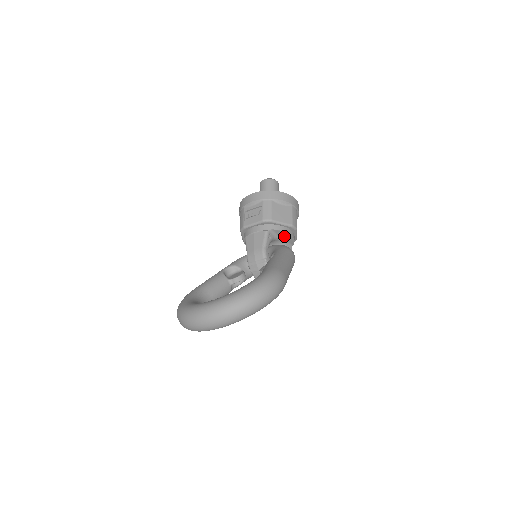
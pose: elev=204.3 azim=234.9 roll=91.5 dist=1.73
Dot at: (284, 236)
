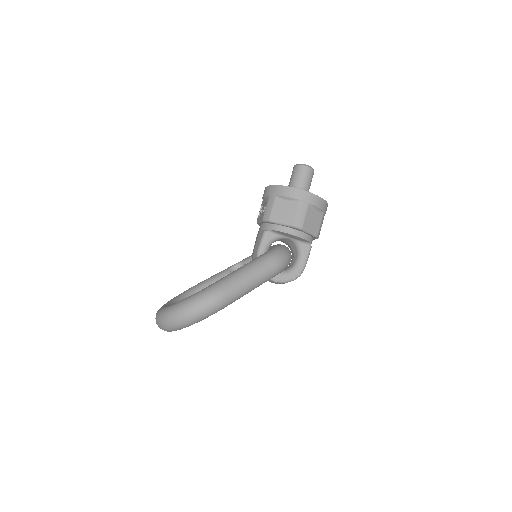
Dot at: (289, 235)
